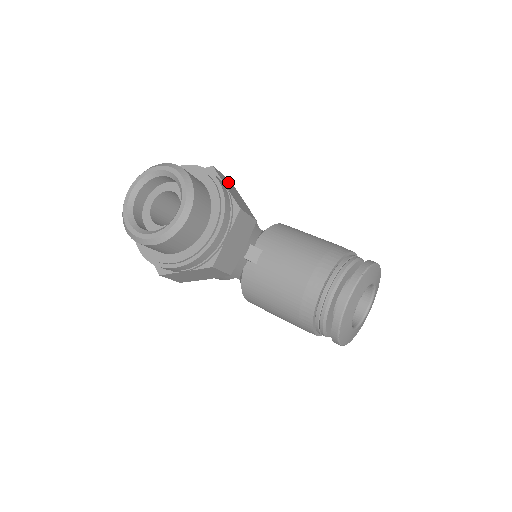
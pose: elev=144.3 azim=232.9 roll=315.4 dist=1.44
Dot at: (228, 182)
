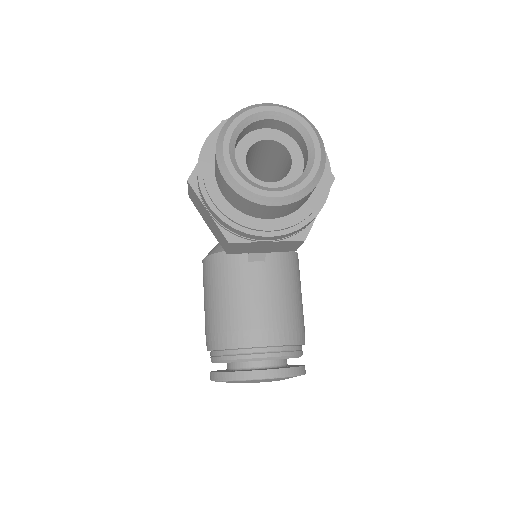
Dot at: occluded
